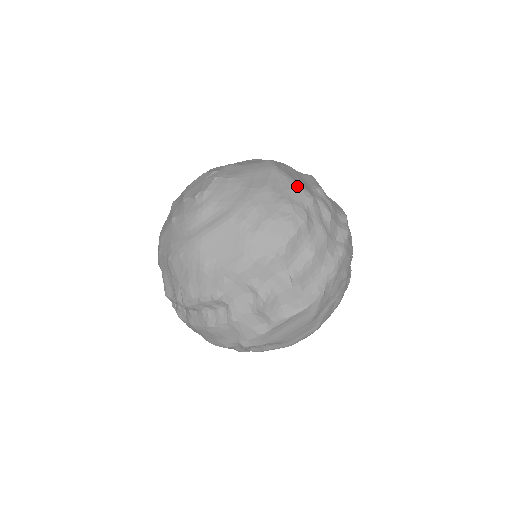
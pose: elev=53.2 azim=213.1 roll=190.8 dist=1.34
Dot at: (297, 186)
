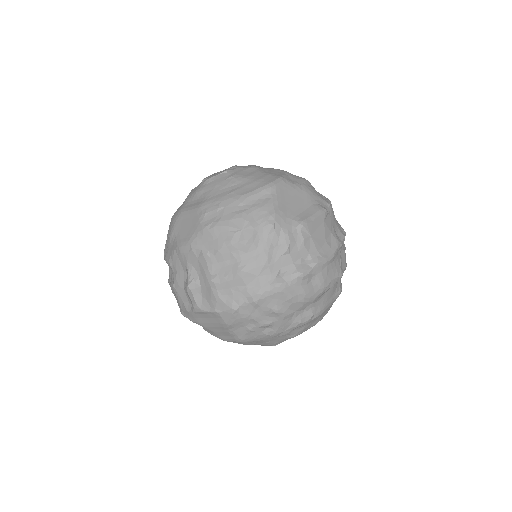
Dot at: (270, 209)
